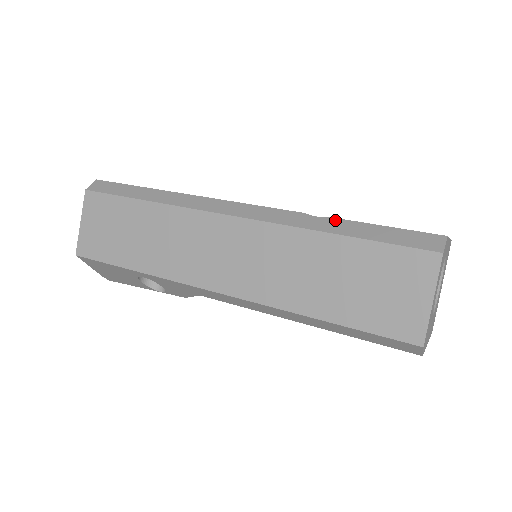
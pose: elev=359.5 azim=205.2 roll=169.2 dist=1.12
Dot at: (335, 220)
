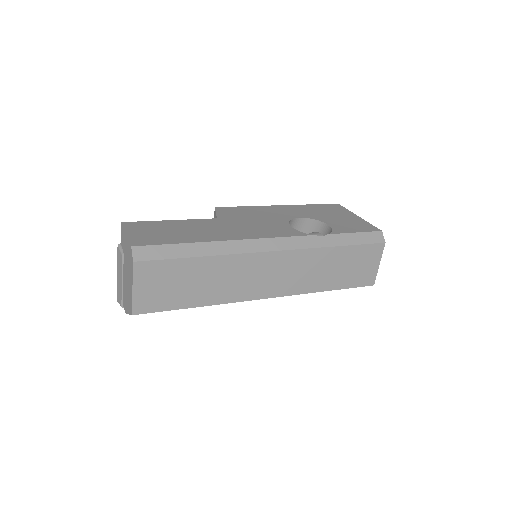
Dot at: (333, 236)
